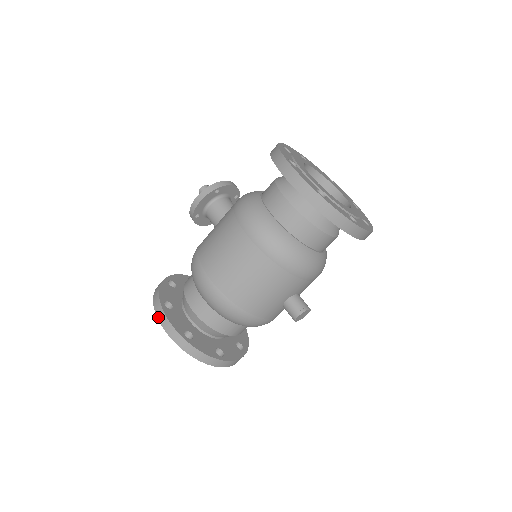
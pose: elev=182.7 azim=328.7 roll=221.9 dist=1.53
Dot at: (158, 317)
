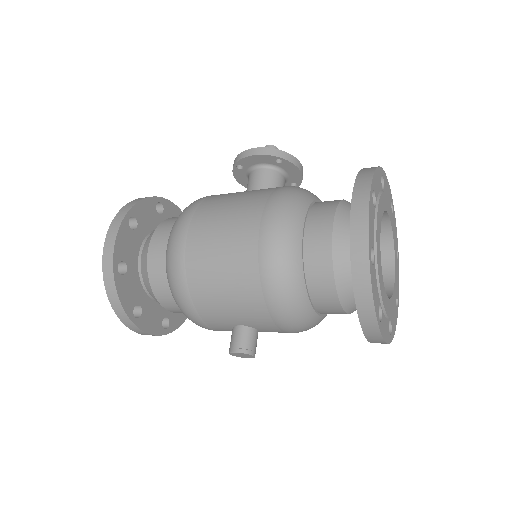
Dot at: (112, 224)
